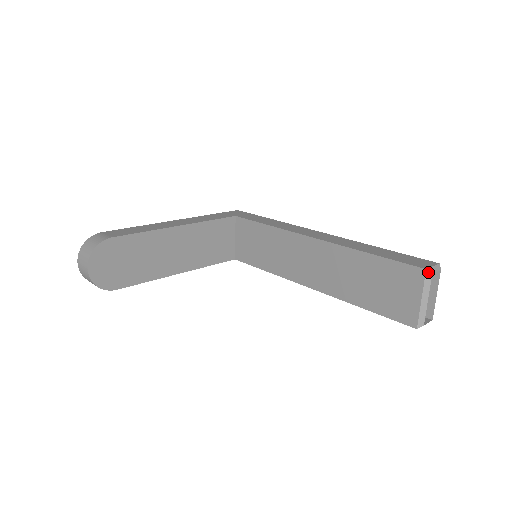
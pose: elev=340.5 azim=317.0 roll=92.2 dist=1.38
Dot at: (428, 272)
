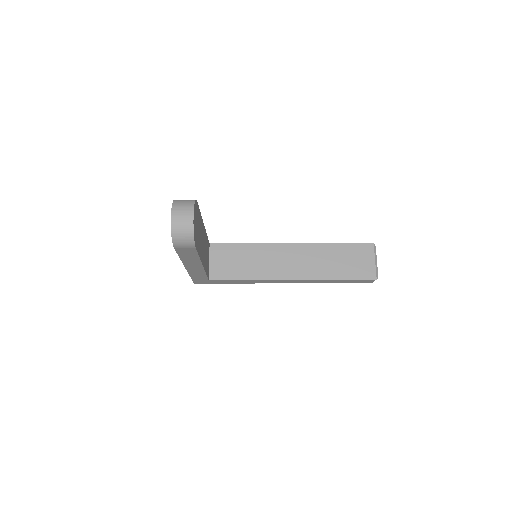
Dot at: (374, 245)
